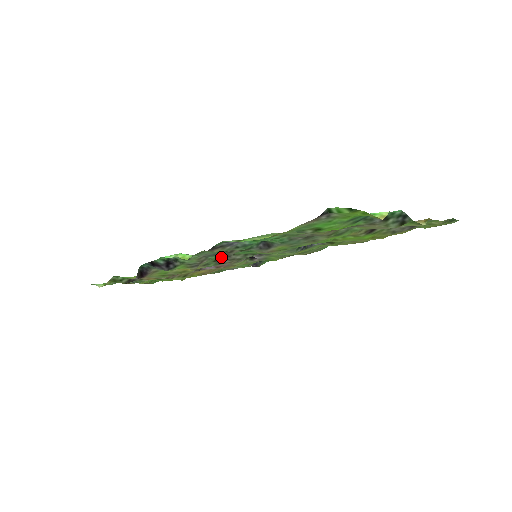
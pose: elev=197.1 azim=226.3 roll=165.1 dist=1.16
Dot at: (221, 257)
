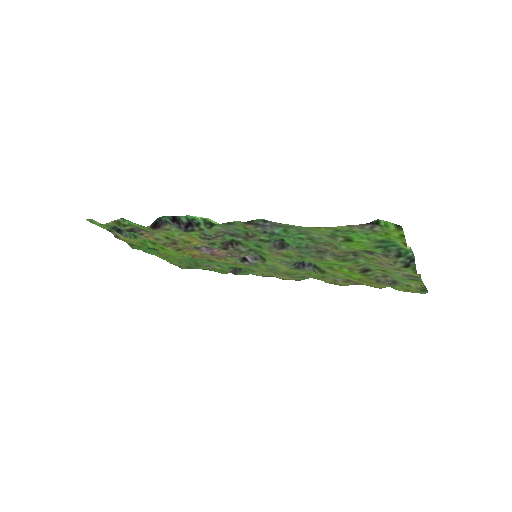
Dot at: (229, 243)
